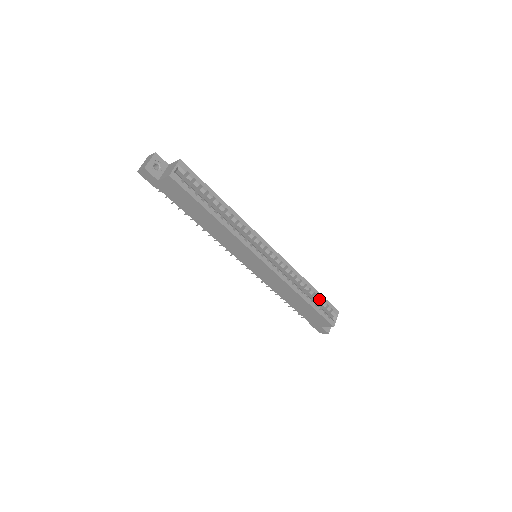
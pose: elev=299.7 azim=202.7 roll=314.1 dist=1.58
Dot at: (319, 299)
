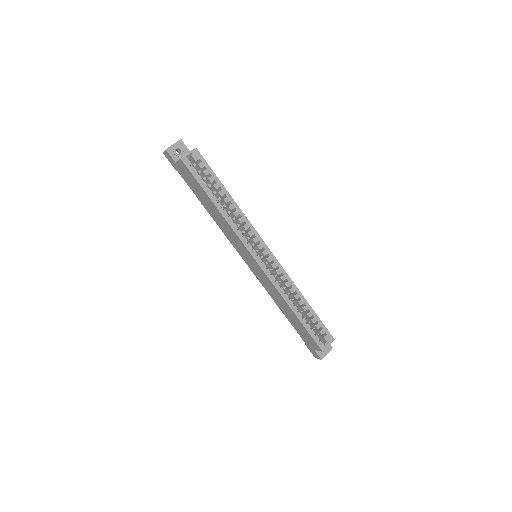
Dot at: (313, 318)
